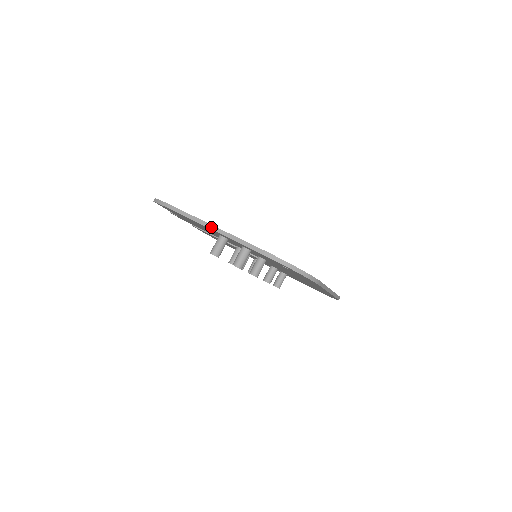
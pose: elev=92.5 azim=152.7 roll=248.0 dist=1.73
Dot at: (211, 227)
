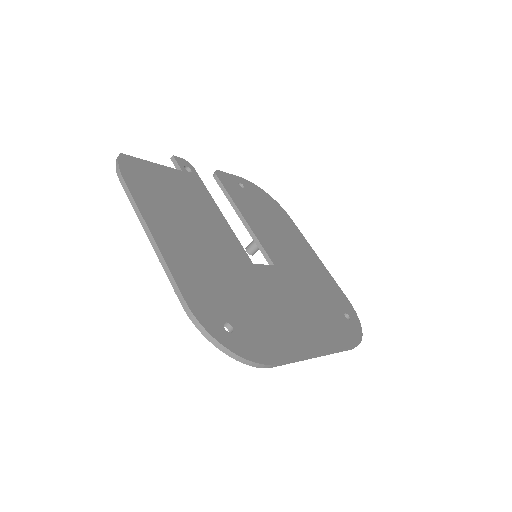
Dot at: (148, 234)
